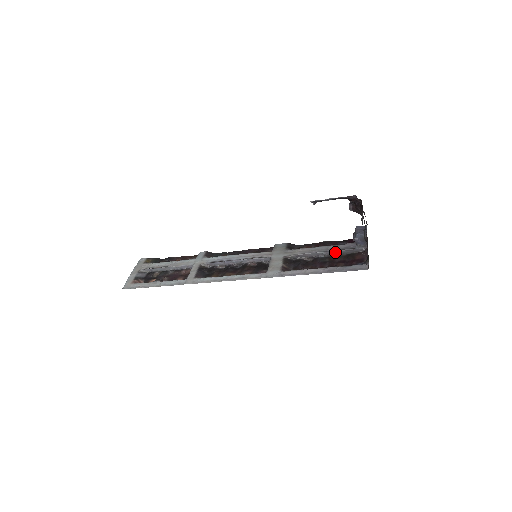
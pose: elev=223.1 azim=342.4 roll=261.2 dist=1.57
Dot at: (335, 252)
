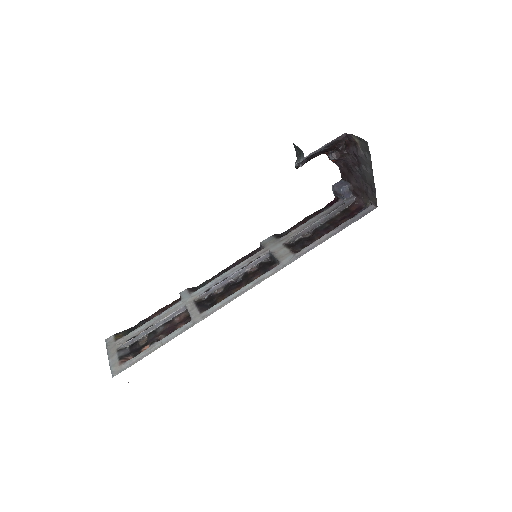
Dot at: (329, 215)
